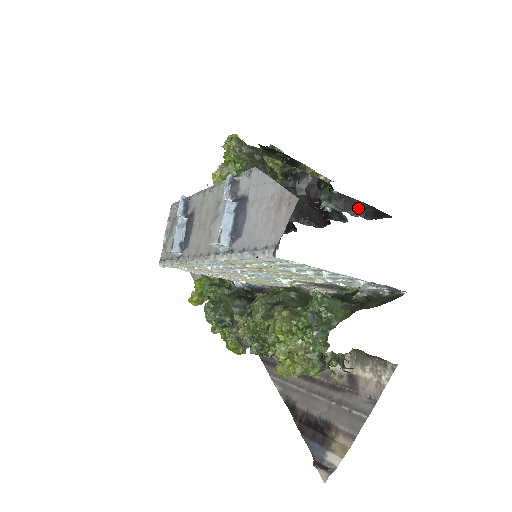
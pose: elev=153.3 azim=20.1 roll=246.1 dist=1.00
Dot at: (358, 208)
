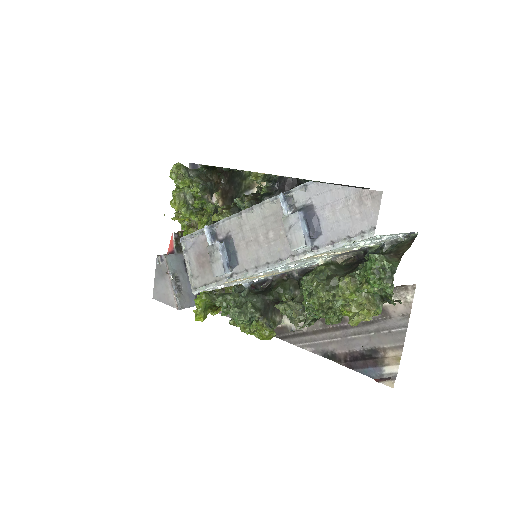
Dot at: occluded
